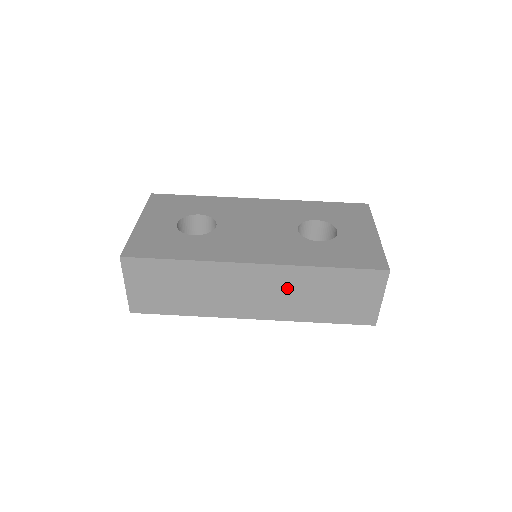
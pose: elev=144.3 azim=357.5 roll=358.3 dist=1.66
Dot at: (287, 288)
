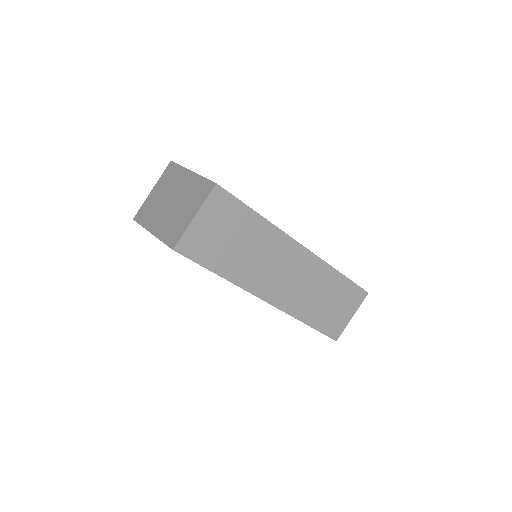
Dot at: (309, 281)
